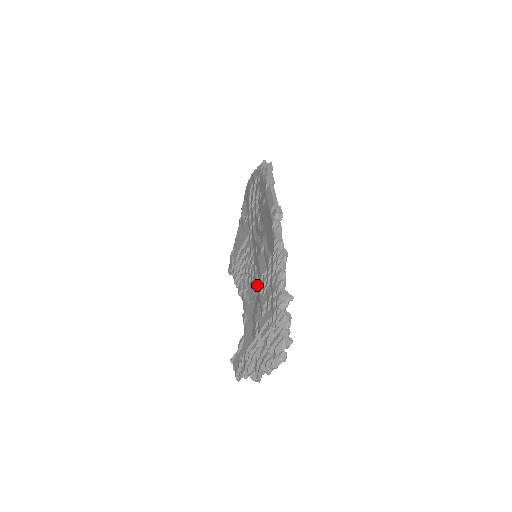
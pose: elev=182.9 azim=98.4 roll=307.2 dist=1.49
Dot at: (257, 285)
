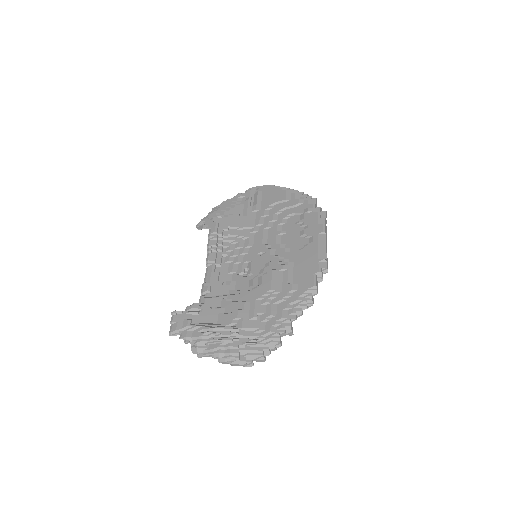
Dot at: (243, 280)
